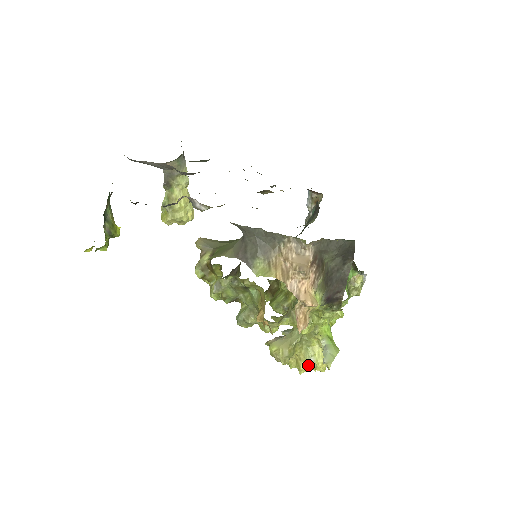
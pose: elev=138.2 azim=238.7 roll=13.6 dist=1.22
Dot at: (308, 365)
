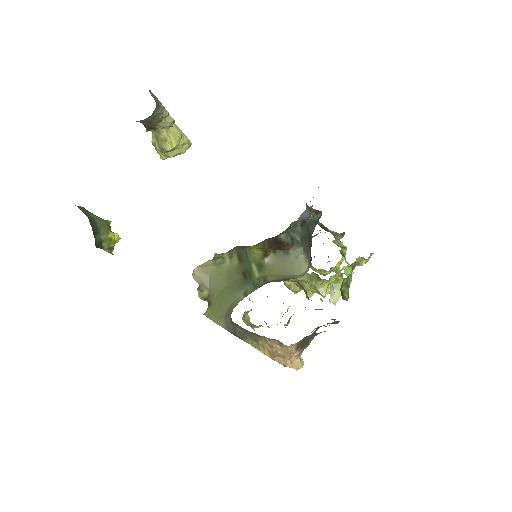
Dot at: occluded
